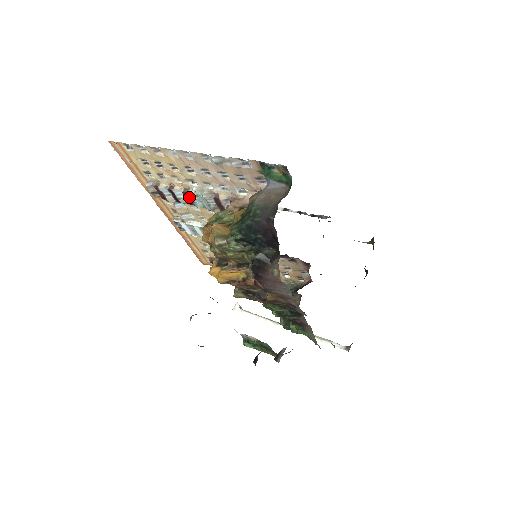
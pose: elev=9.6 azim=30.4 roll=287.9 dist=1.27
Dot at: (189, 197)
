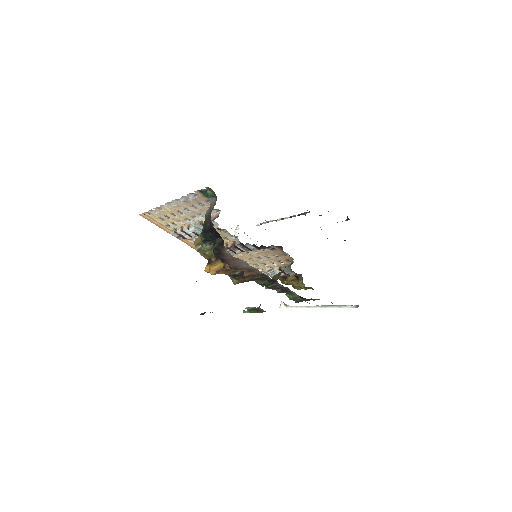
Dot at: (191, 230)
